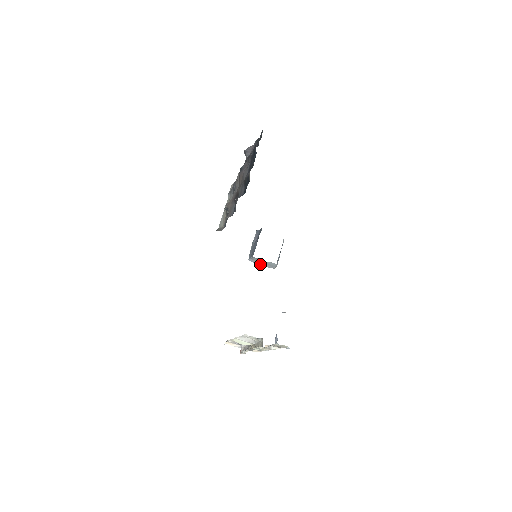
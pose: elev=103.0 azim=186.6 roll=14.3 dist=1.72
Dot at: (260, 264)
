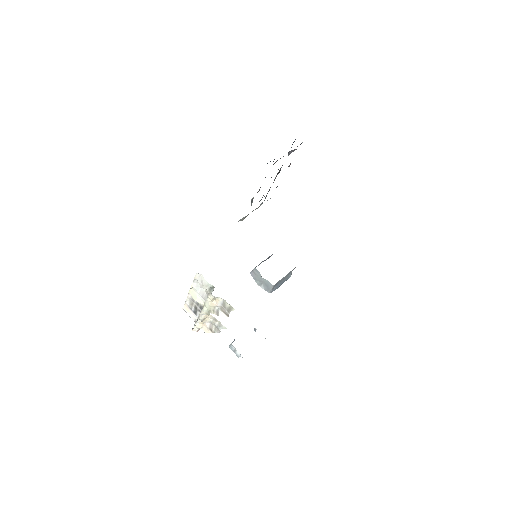
Dot at: (258, 282)
